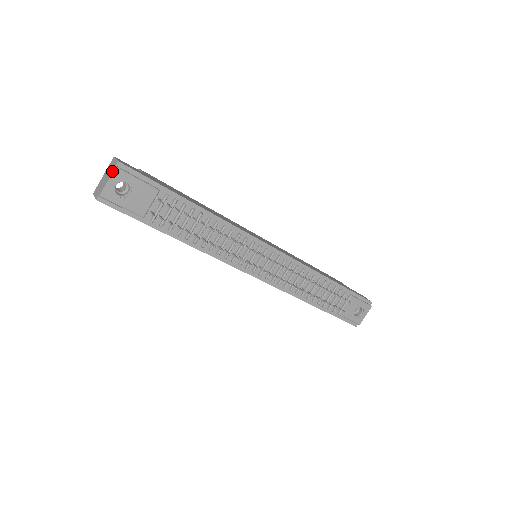
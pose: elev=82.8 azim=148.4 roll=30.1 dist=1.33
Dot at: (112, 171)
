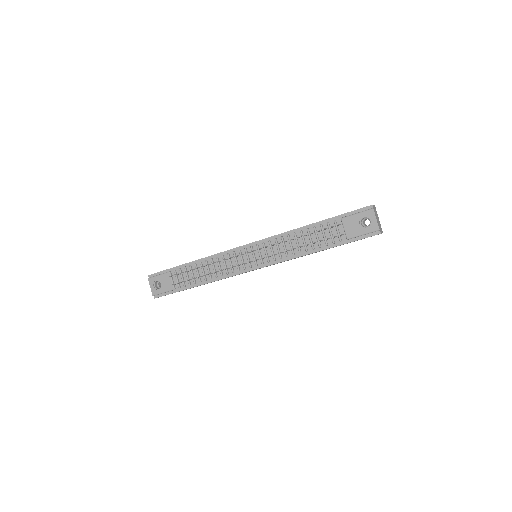
Dot at: (149, 281)
